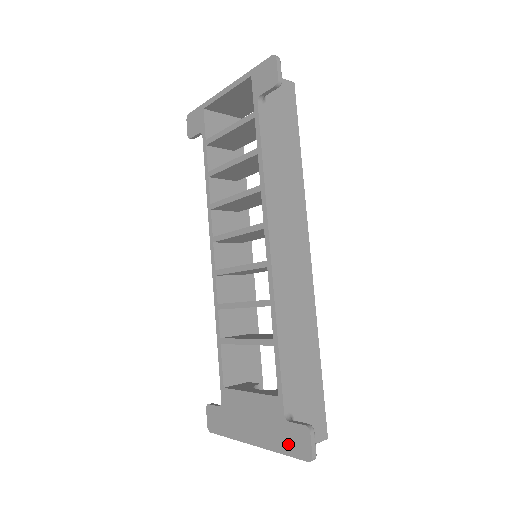
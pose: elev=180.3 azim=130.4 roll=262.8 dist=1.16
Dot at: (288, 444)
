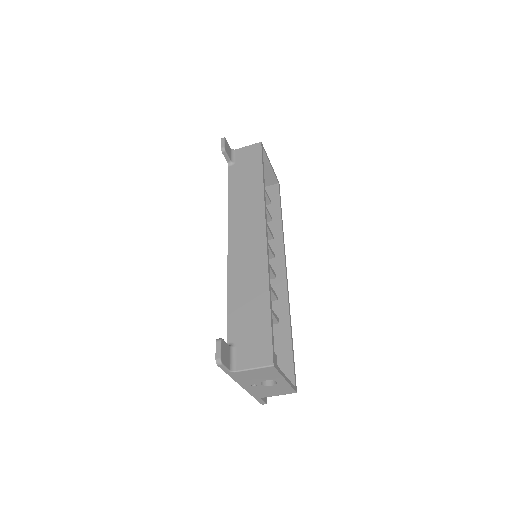
Dot at: occluded
